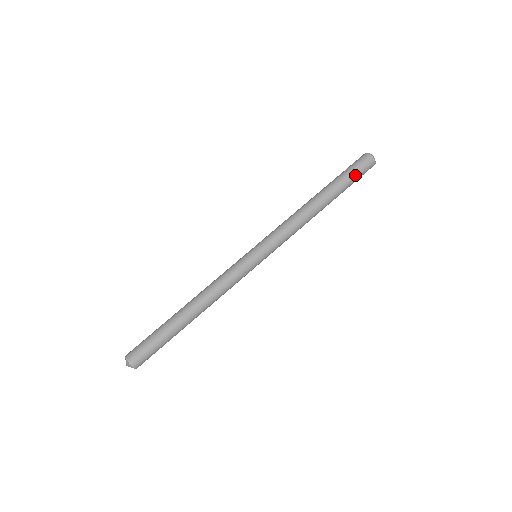
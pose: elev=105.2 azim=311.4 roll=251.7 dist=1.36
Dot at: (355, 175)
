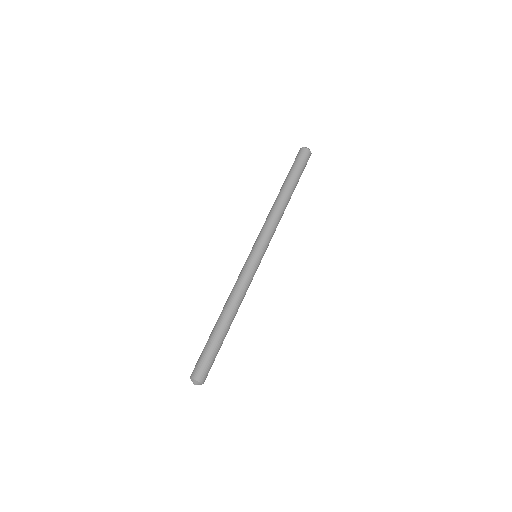
Dot at: (303, 168)
